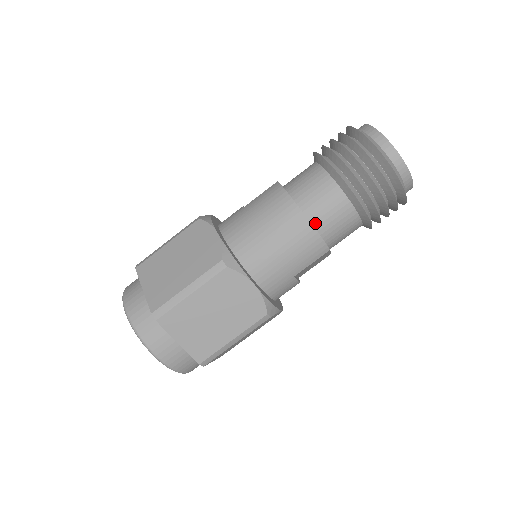
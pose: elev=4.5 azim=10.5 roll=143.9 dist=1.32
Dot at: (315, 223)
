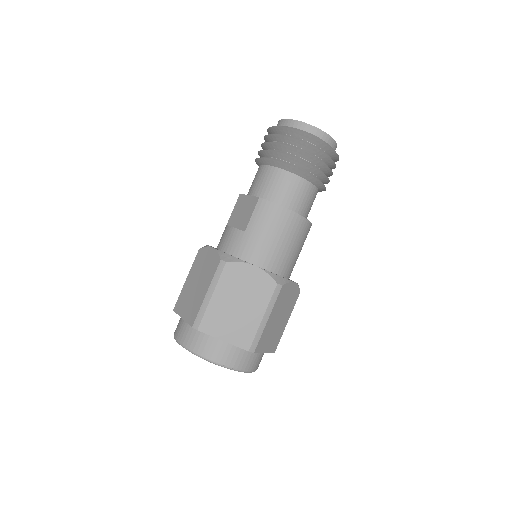
Dot at: (303, 215)
